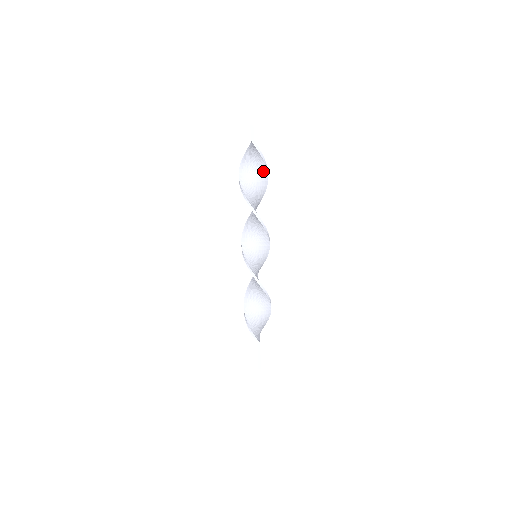
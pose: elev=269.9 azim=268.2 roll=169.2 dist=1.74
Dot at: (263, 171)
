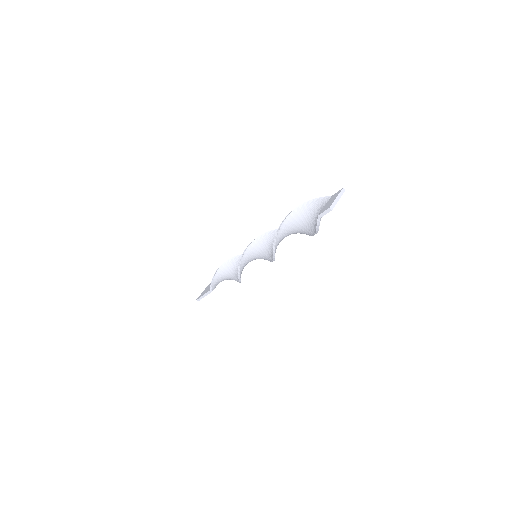
Dot at: (311, 231)
